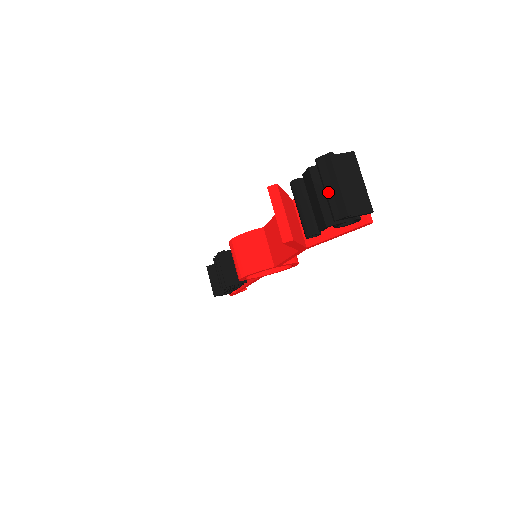
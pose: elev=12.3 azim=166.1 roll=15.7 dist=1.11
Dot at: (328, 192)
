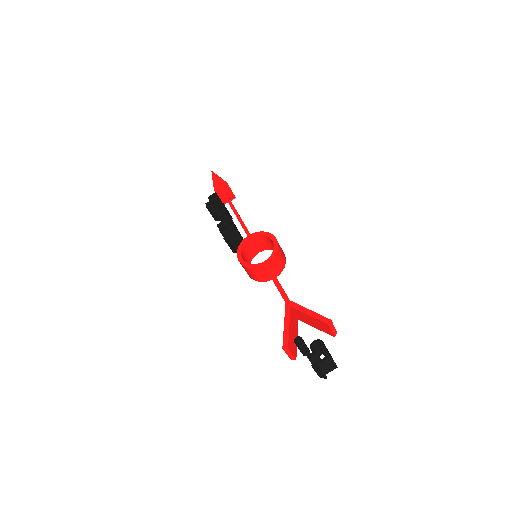
Dot at: (317, 373)
